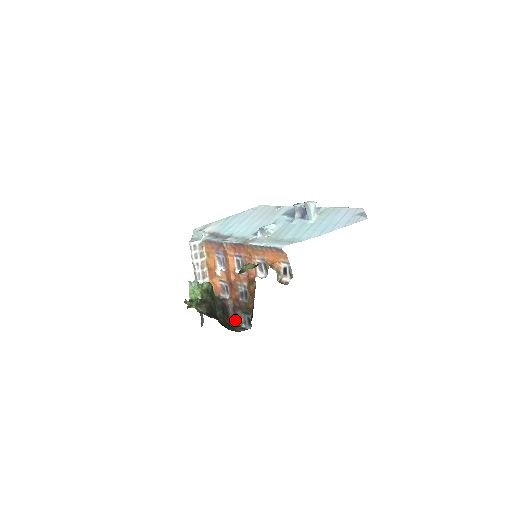
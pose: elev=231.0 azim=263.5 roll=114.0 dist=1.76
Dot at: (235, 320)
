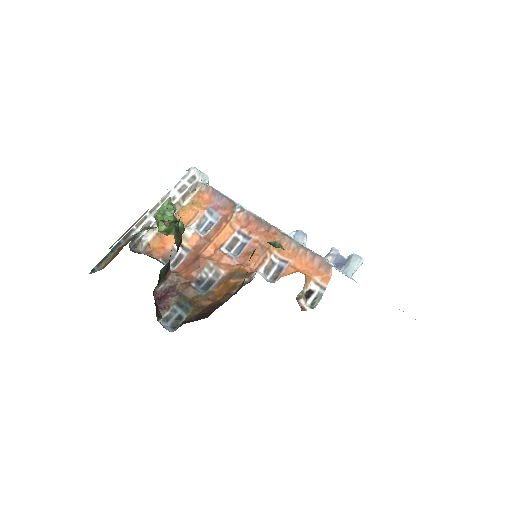
Dot at: (157, 304)
